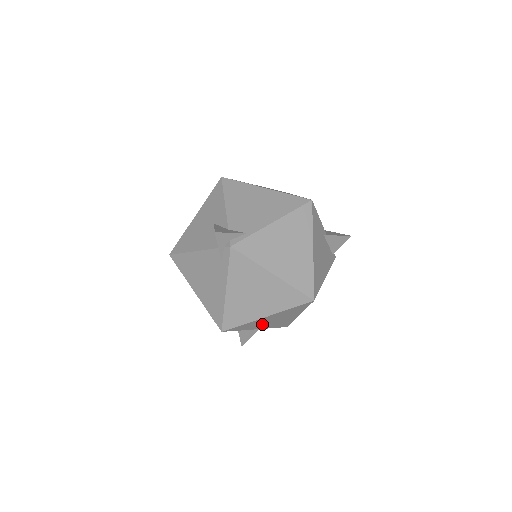
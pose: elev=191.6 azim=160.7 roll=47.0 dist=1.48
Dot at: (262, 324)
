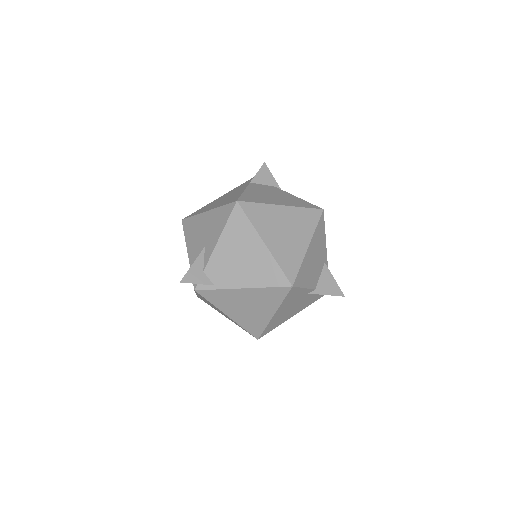
Dot at: occluded
